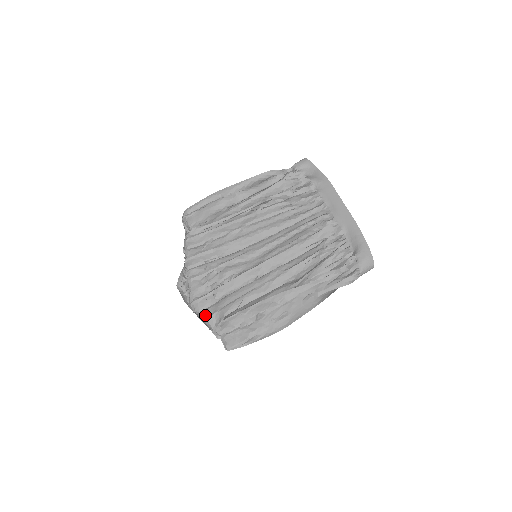
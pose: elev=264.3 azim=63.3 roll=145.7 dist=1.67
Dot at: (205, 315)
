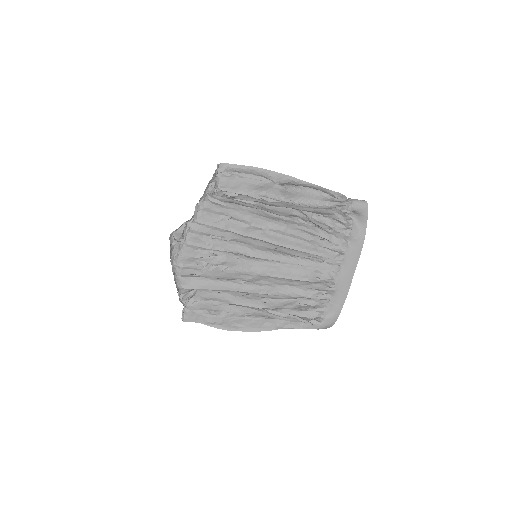
Dot at: (181, 283)
